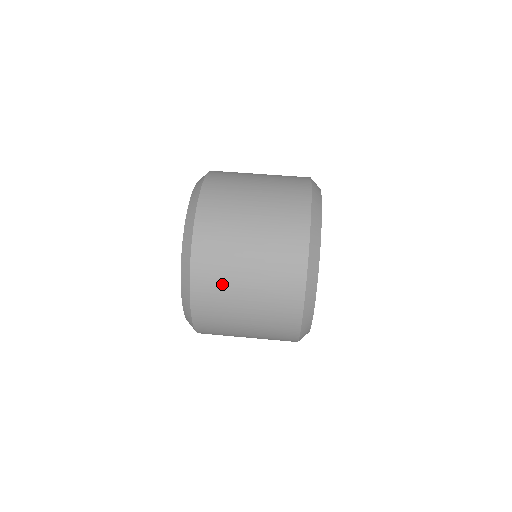
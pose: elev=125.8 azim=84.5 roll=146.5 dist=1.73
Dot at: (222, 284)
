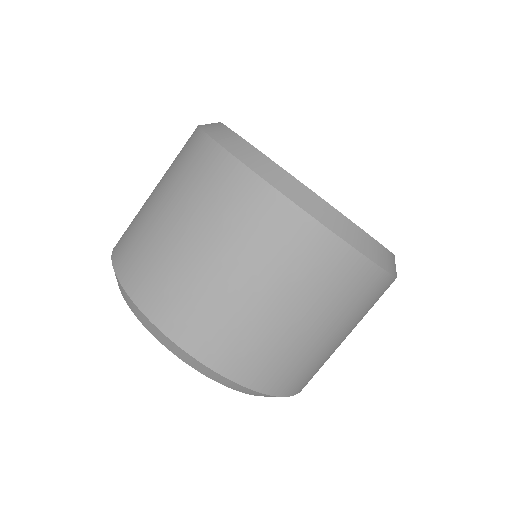
Dot at: (313, 363)
